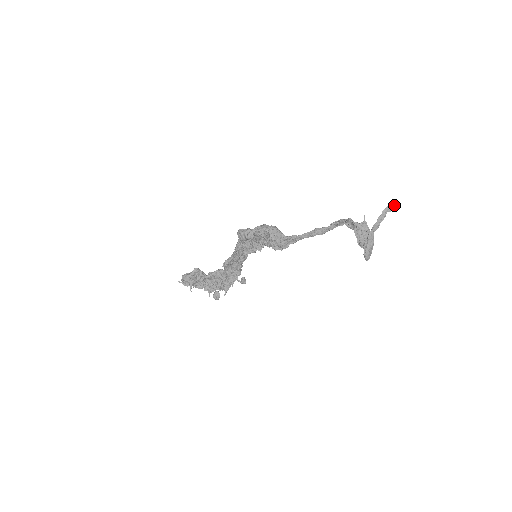
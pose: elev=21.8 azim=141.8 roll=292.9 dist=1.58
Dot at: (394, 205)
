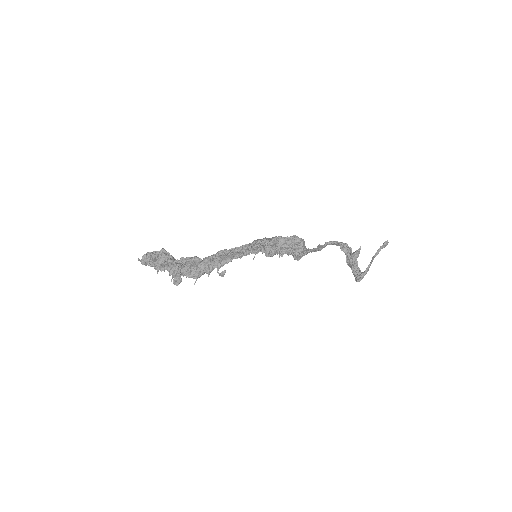
Dot at: (386, 244)
